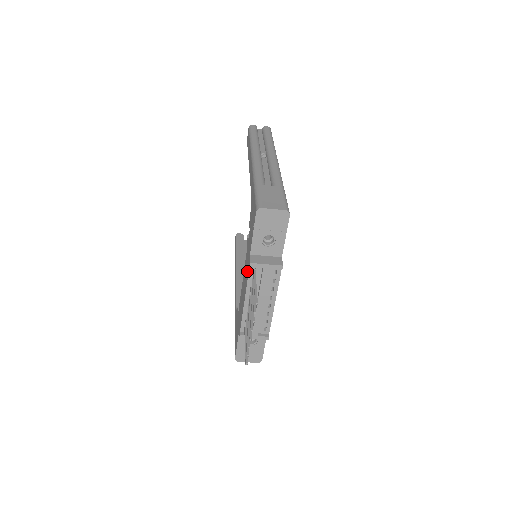
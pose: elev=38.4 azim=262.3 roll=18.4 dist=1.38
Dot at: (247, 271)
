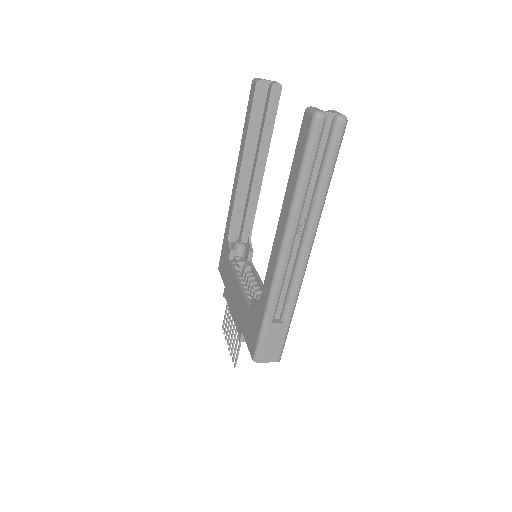
Dot at: (238, 321)
